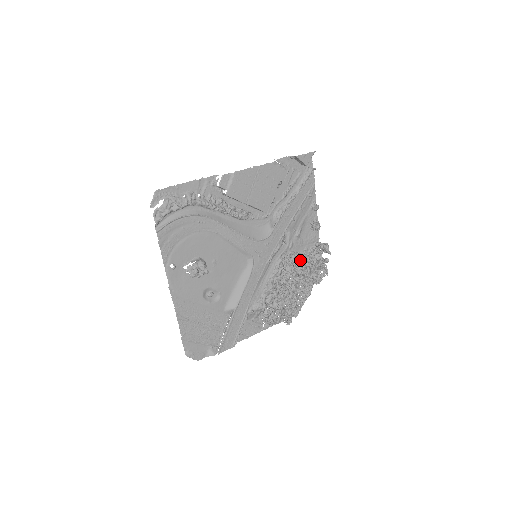
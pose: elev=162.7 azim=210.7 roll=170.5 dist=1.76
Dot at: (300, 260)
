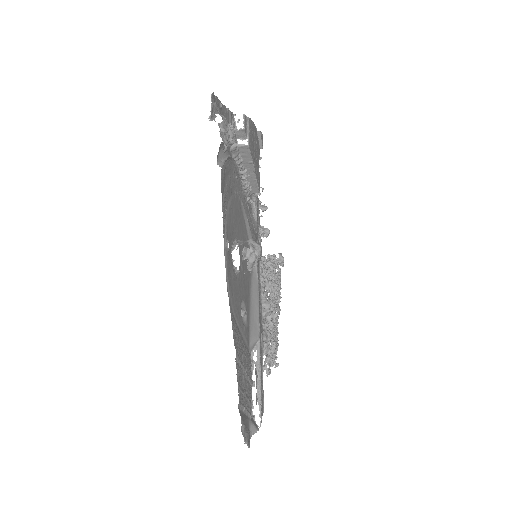
Dot at: occluded
